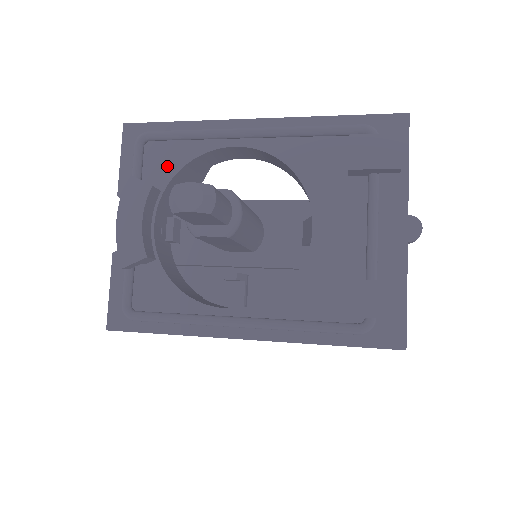
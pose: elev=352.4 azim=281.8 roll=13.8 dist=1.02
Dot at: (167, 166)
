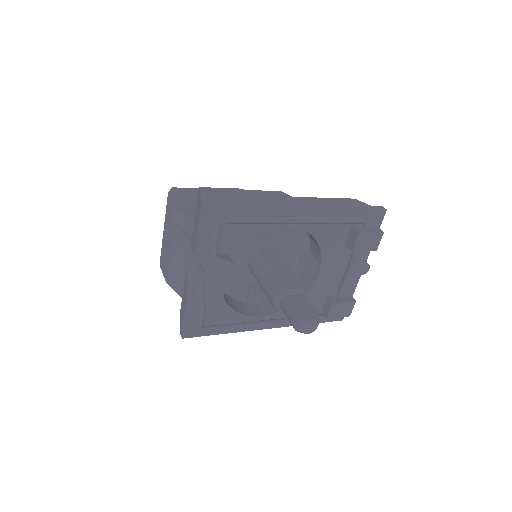
Dot at: (237, 239)
